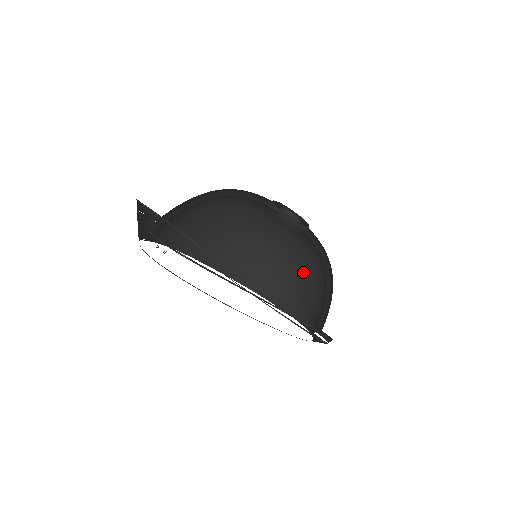
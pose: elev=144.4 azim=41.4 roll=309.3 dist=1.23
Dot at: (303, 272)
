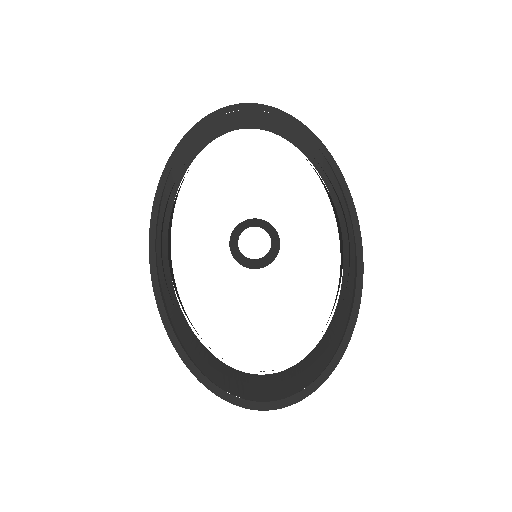
Dot at: occluded
